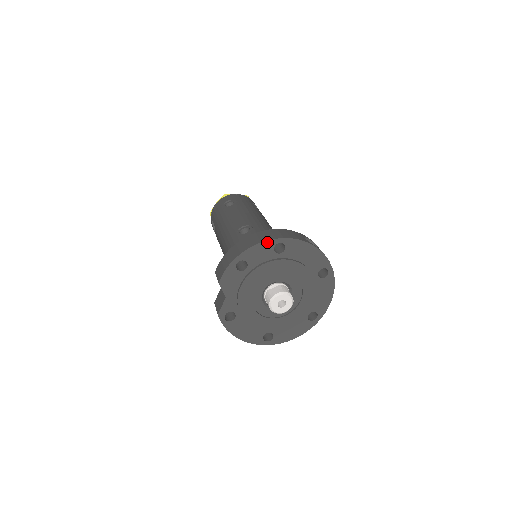
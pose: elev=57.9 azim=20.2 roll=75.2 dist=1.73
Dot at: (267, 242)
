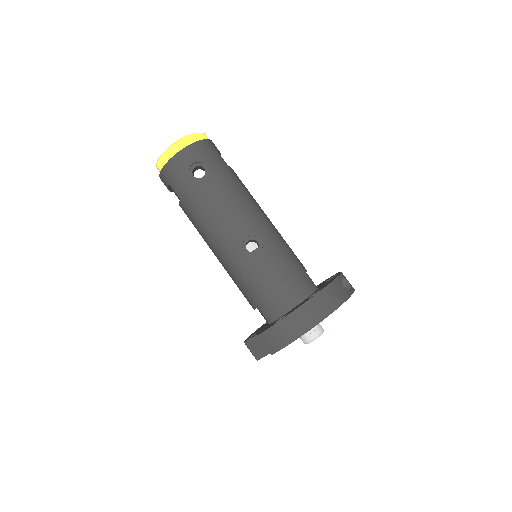
Dot at: occluded
